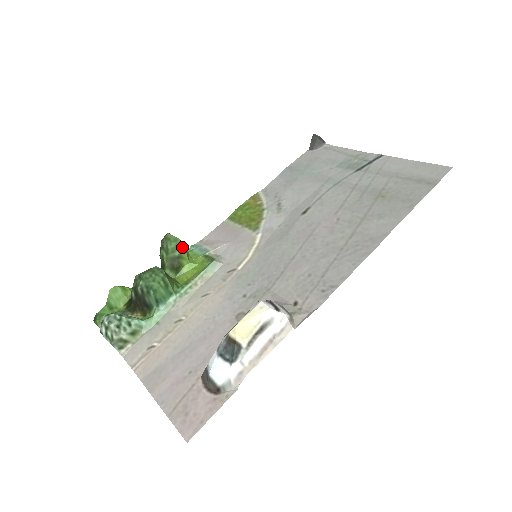
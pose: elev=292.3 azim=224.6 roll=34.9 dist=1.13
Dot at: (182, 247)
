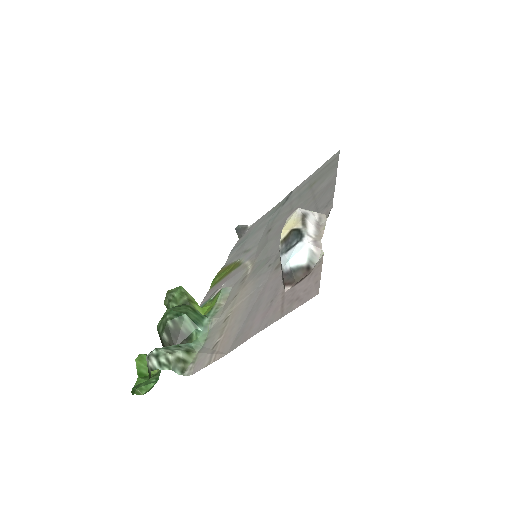
Dot at: (187, 293)
